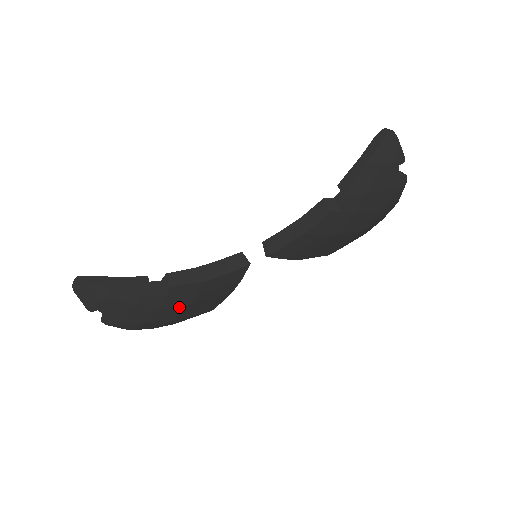
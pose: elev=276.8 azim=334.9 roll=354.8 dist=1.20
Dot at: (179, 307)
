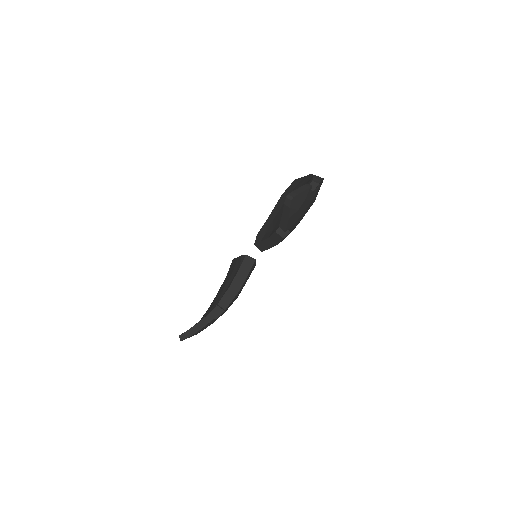
Dot at: occluded
